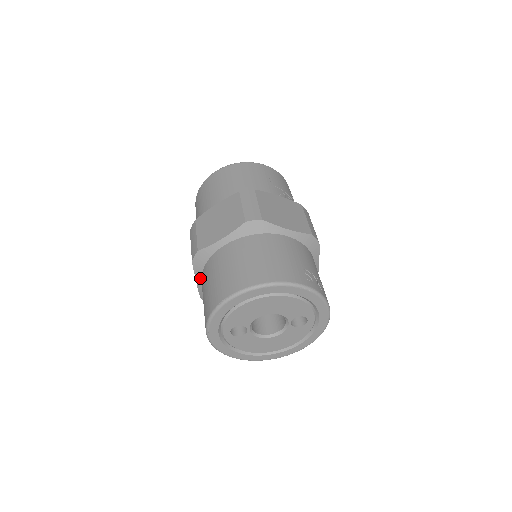
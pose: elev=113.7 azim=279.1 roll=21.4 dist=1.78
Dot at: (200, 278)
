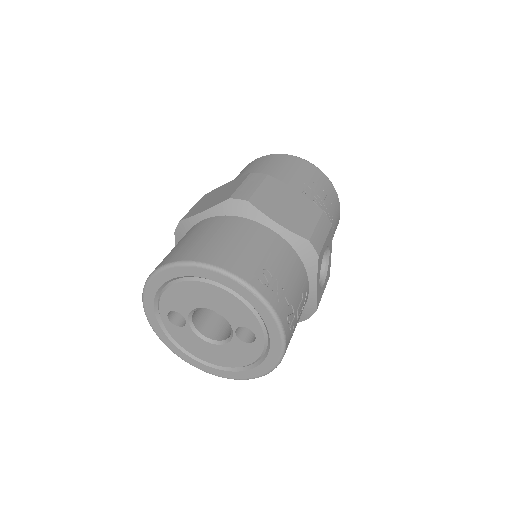
Dot at: occluded
